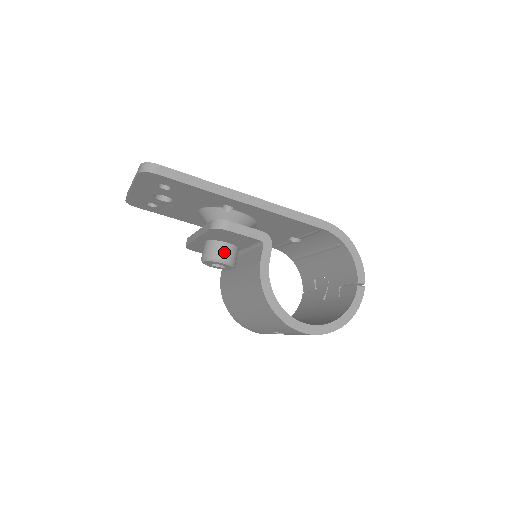
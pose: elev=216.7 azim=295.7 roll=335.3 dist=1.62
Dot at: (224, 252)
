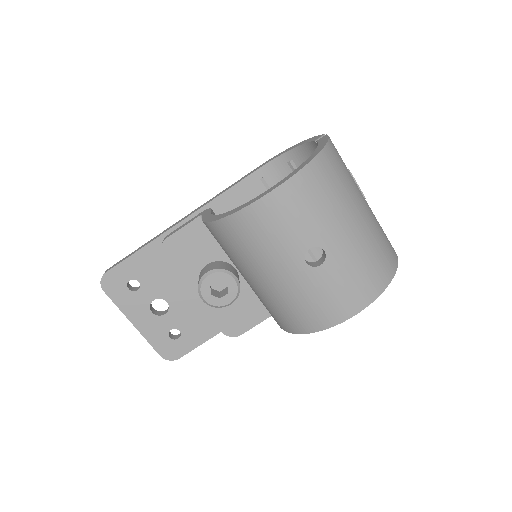
Dot at: (206, 270)
